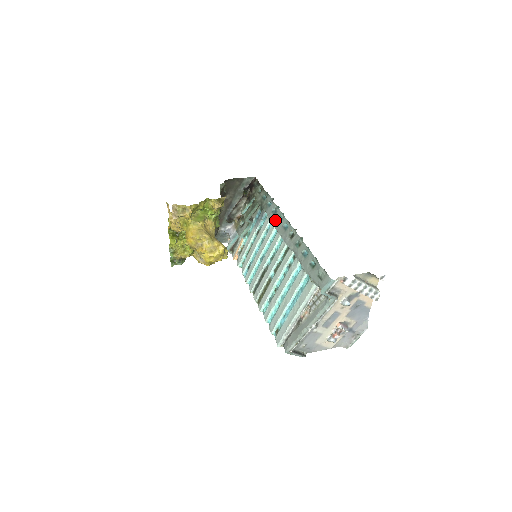
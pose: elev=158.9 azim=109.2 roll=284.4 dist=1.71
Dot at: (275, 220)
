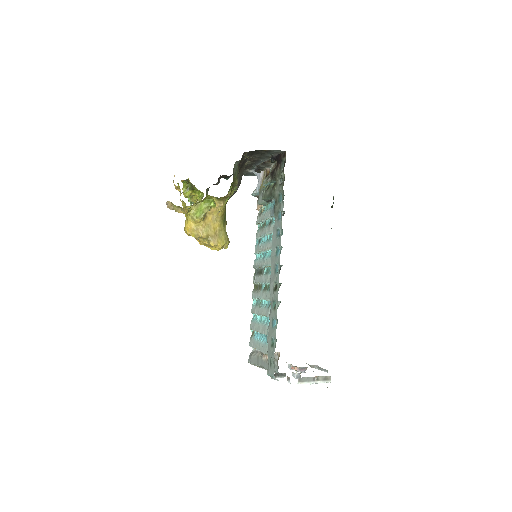
Dot at: (274, 246)
